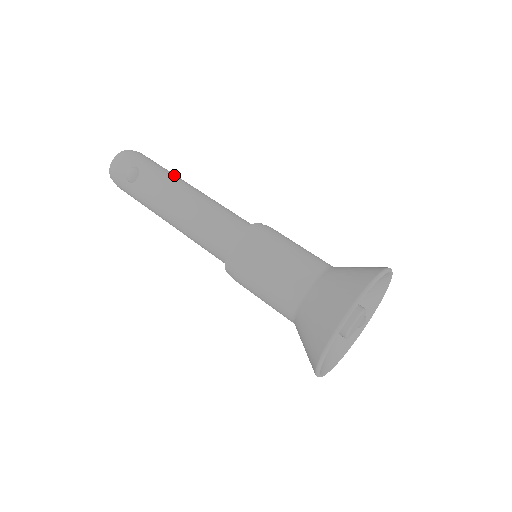
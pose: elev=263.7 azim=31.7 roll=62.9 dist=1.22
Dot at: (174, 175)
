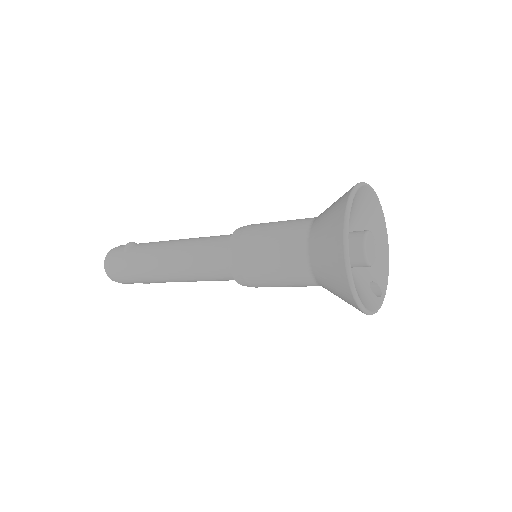
Dot at: occluded
